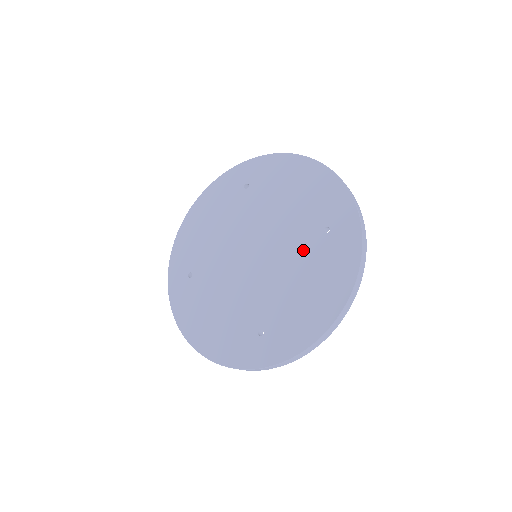
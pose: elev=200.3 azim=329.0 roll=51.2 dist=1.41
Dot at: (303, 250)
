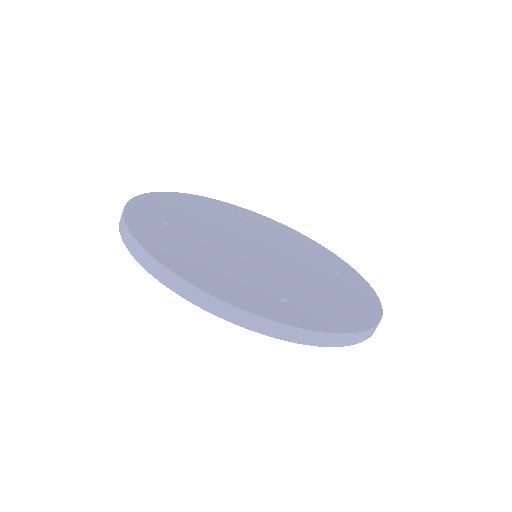
Dot at: (319, 272)
